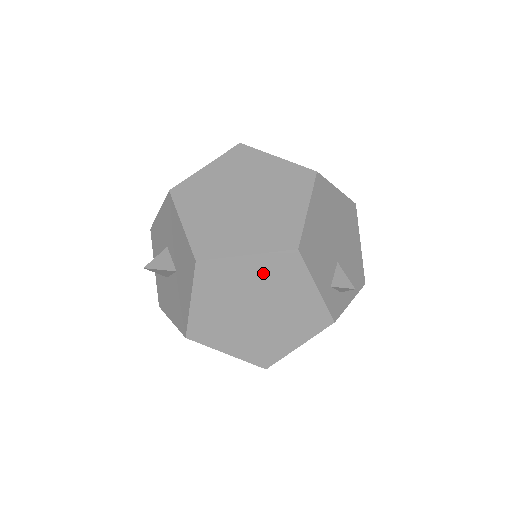
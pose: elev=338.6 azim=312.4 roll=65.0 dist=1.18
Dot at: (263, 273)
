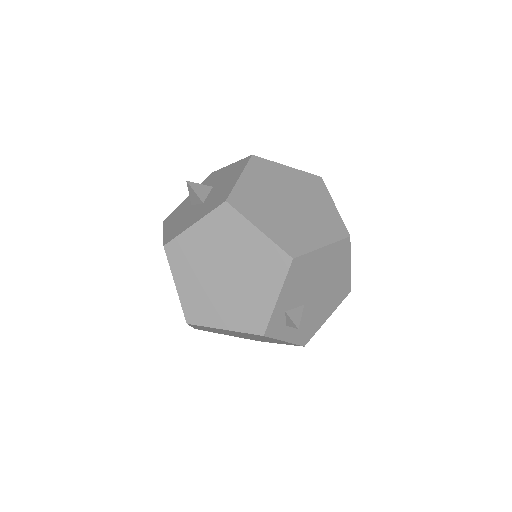
Dot at: (256, 252)
